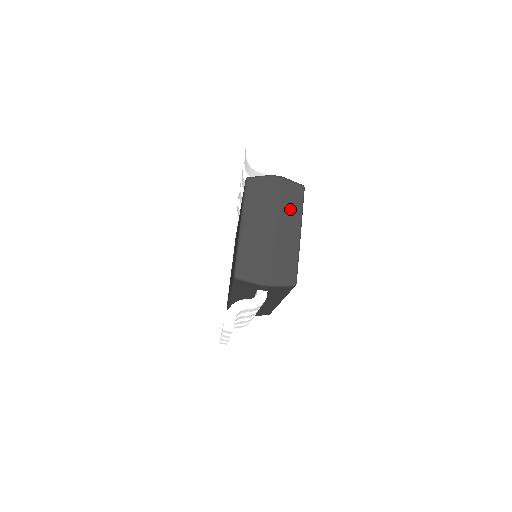
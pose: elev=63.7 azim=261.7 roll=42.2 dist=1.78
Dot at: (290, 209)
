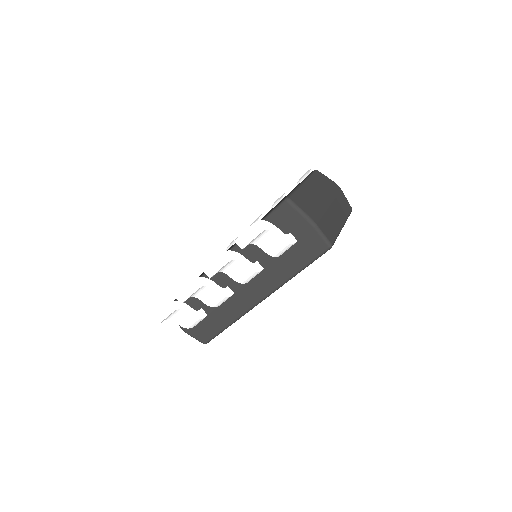
Dot at: (341, 208)
